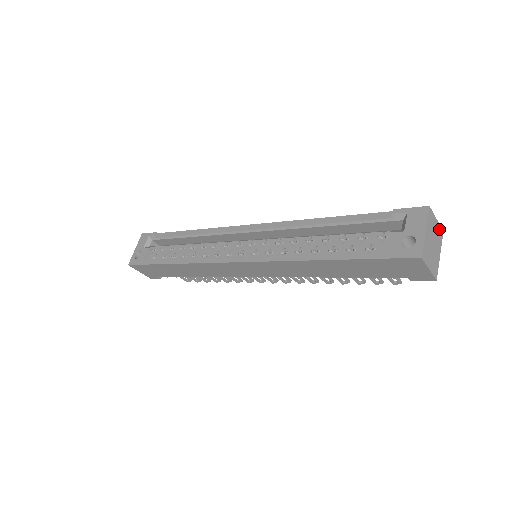
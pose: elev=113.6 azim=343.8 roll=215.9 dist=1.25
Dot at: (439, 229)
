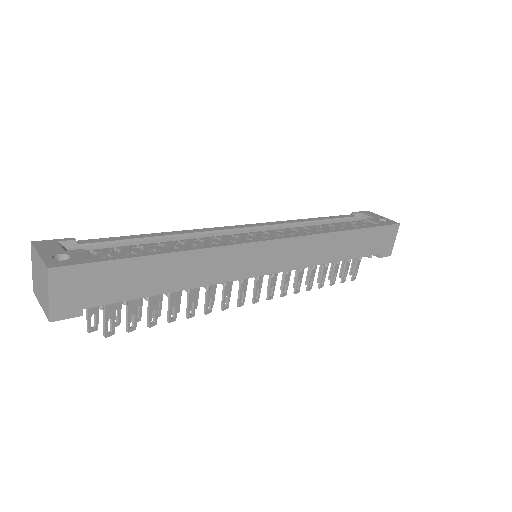
Dot at: occluded
